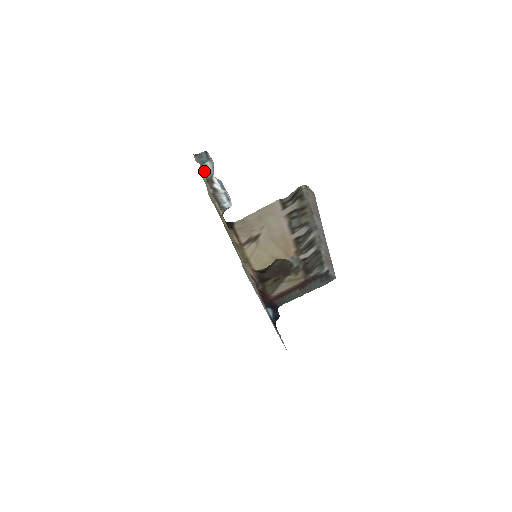
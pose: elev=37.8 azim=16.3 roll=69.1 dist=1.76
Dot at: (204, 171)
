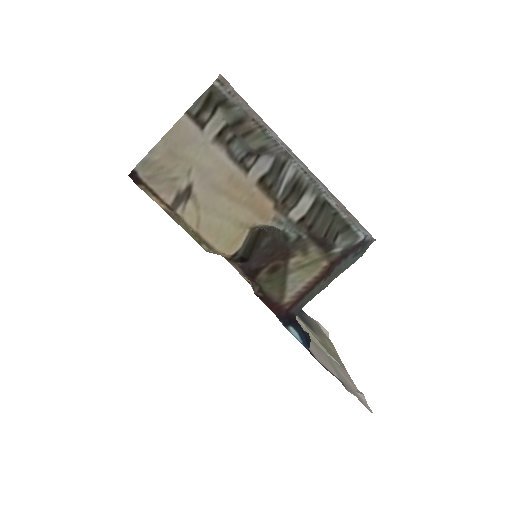
Dot at: occluded
